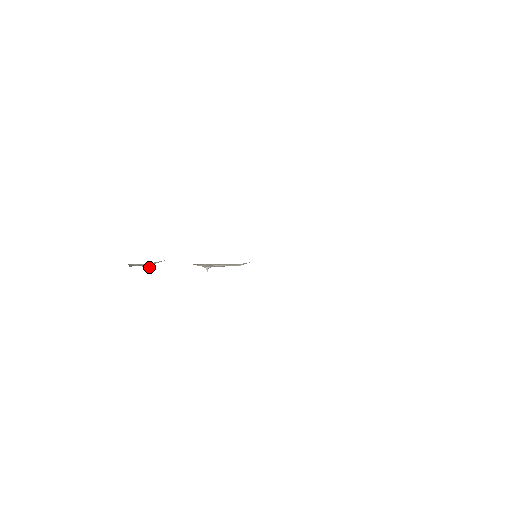
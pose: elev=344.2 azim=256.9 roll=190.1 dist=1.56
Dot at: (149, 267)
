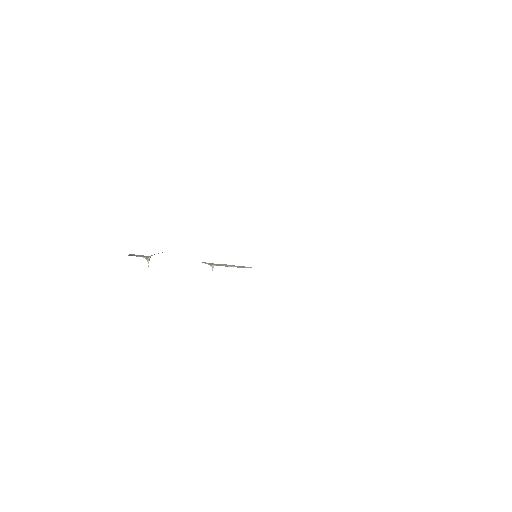
Dot at: (149, 258)
